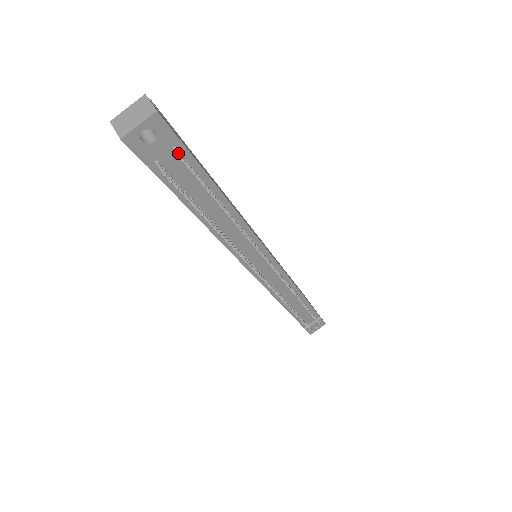
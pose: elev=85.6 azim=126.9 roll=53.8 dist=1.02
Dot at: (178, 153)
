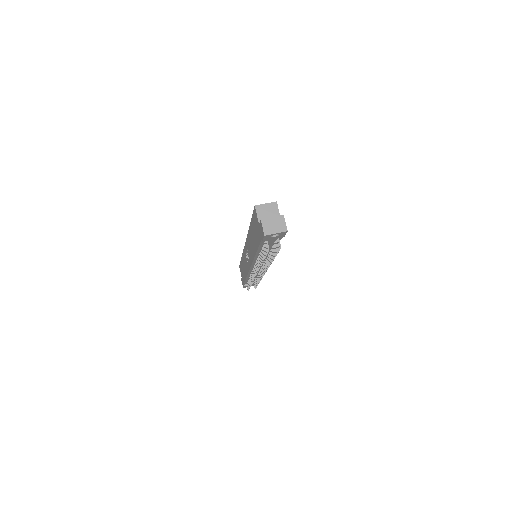
Dot at: (279, 241)
